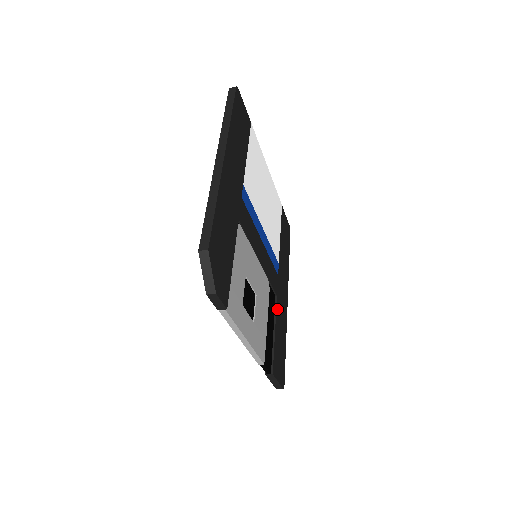
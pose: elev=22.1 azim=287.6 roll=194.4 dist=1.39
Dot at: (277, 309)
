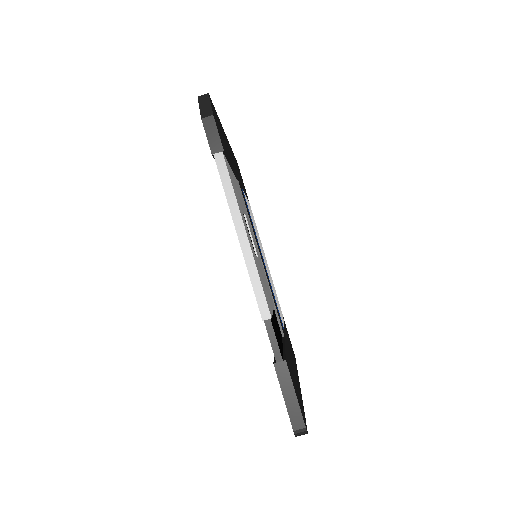
Dot at: (286, 345)
